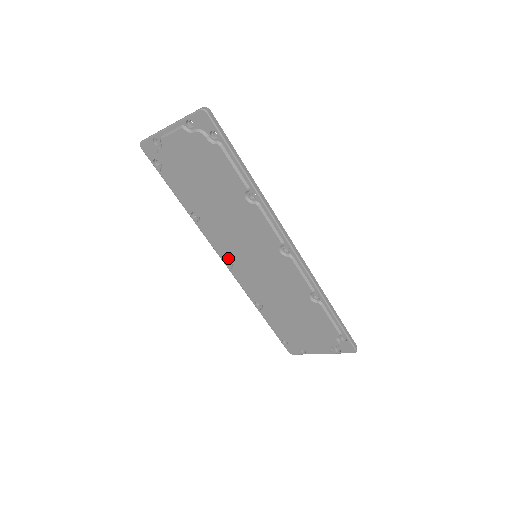
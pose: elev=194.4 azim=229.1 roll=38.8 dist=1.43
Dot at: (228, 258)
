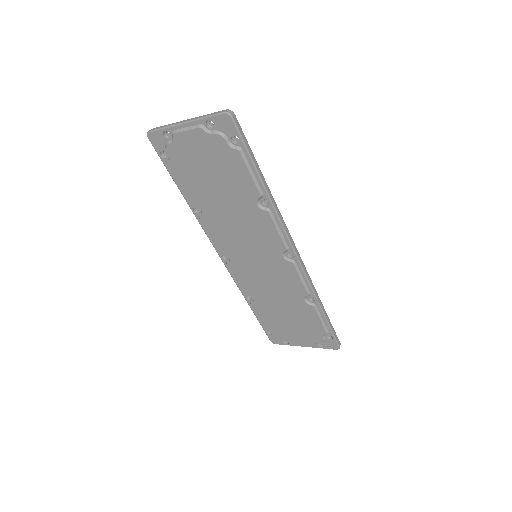
Dot at: (226, 254)
